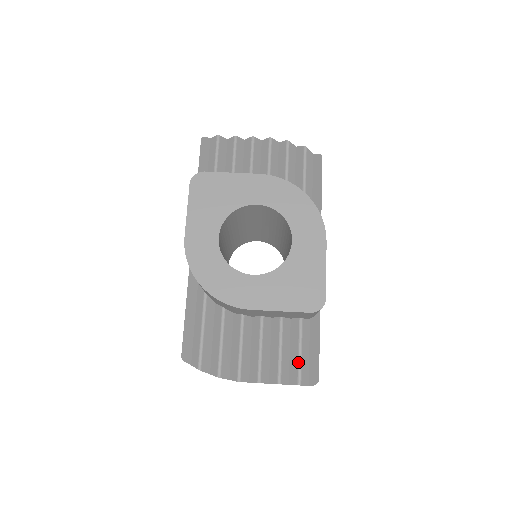
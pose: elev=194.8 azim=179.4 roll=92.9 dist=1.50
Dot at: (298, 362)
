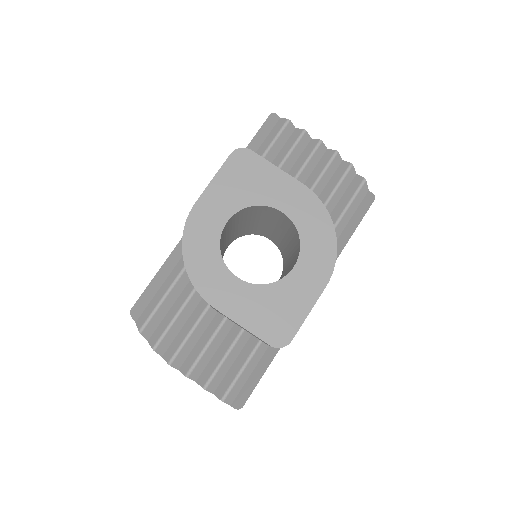
Dot at: (233, 379)
